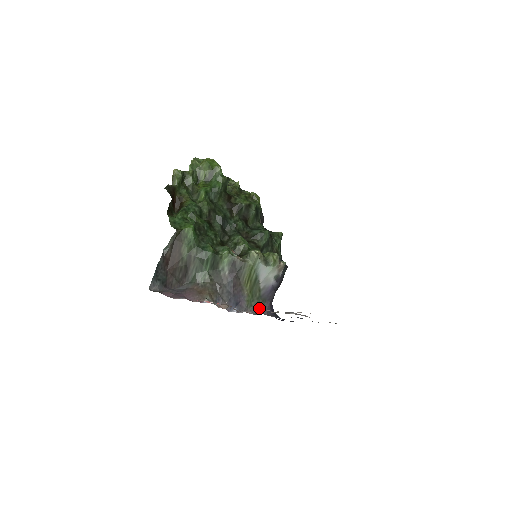
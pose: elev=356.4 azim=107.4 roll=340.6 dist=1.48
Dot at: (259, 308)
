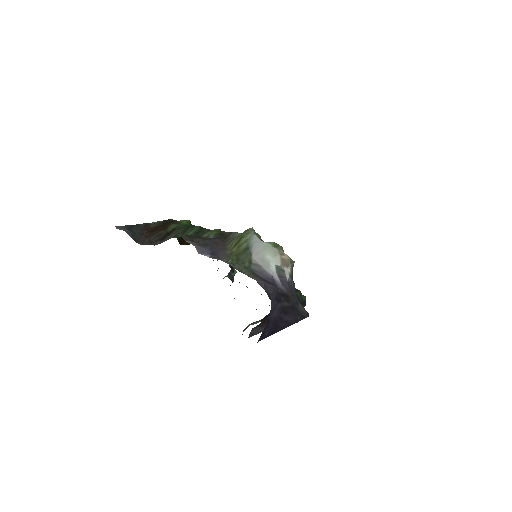
Dot at: occluded
